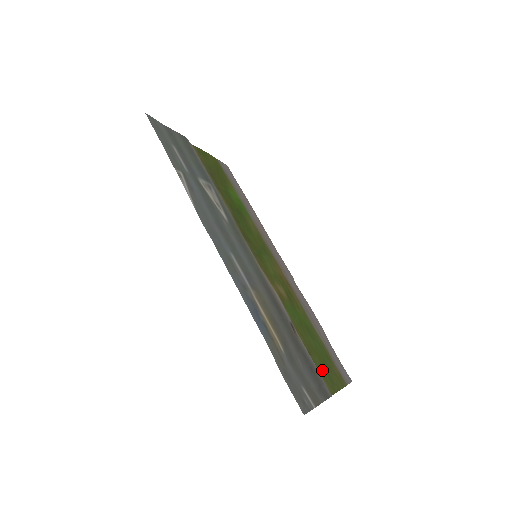
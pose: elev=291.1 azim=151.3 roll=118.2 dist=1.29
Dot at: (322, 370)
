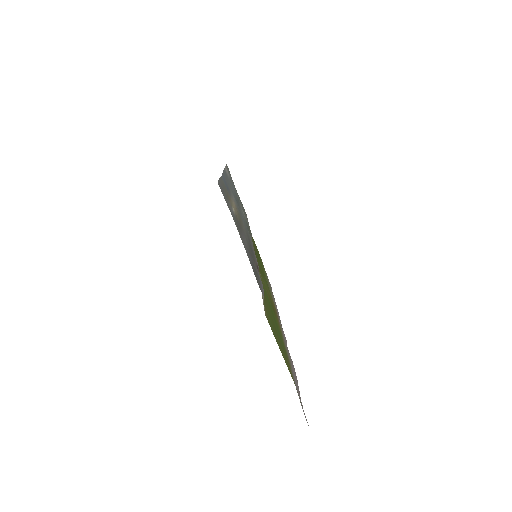
Dot at: (269, 316)
